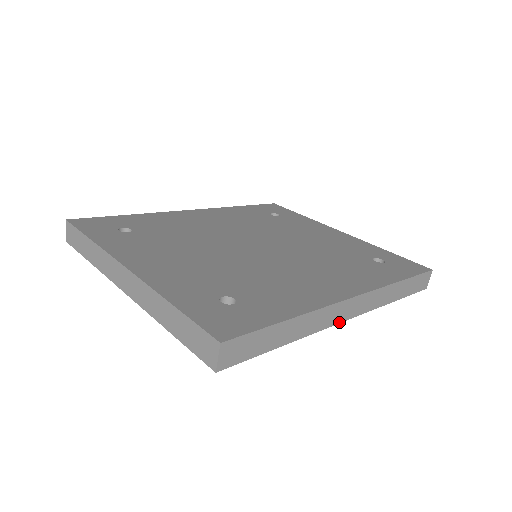
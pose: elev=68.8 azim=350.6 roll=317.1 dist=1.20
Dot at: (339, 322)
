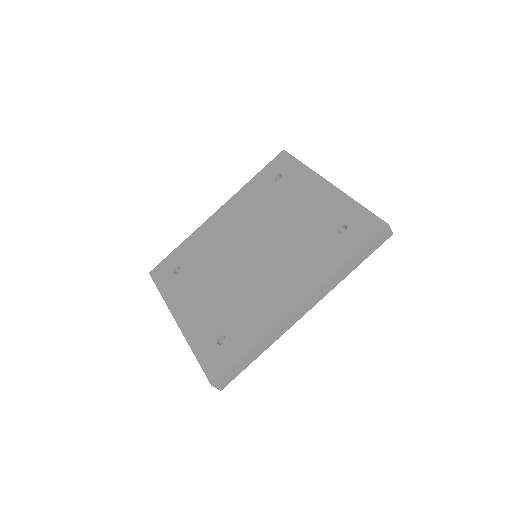
Dot at: (298, 319)
